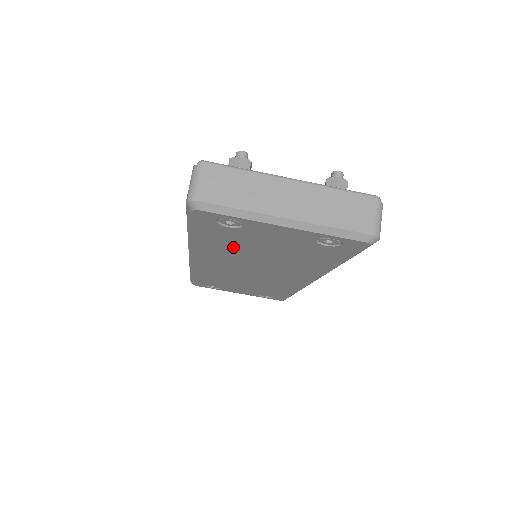
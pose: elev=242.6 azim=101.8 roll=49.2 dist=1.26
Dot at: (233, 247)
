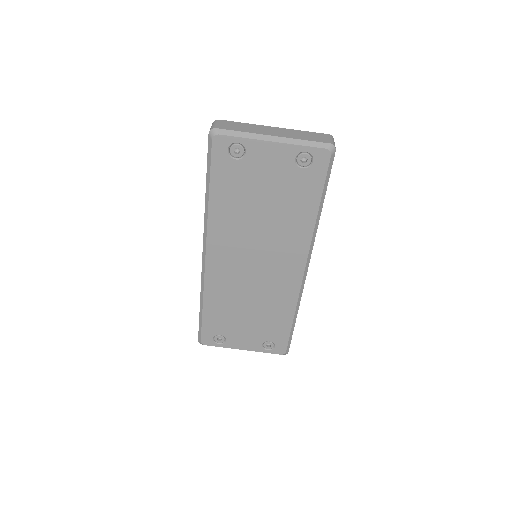
Dot at: (239, 204)
